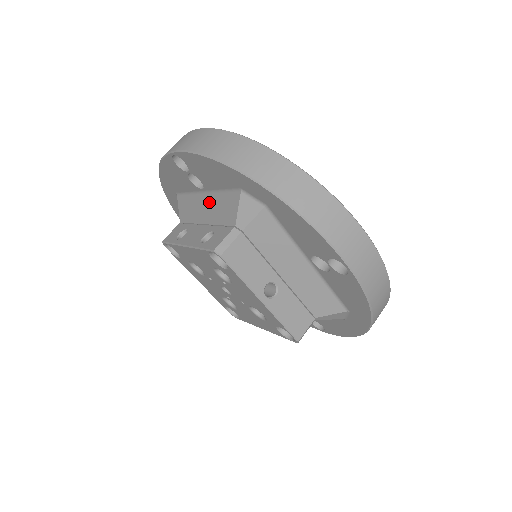
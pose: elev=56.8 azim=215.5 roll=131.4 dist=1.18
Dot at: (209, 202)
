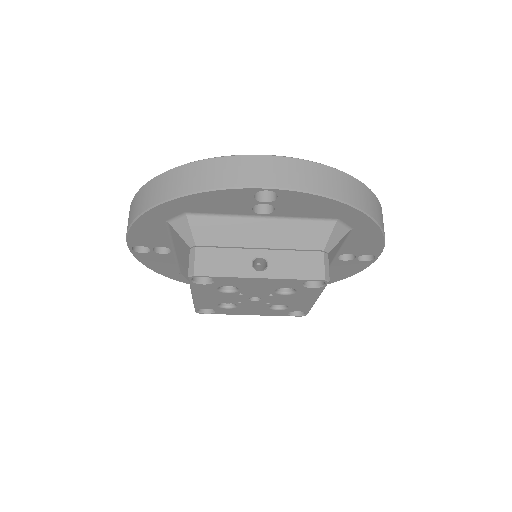
Dot at: (179, 253)
